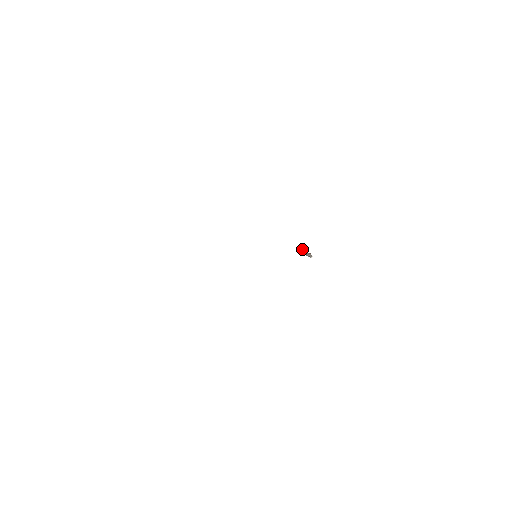
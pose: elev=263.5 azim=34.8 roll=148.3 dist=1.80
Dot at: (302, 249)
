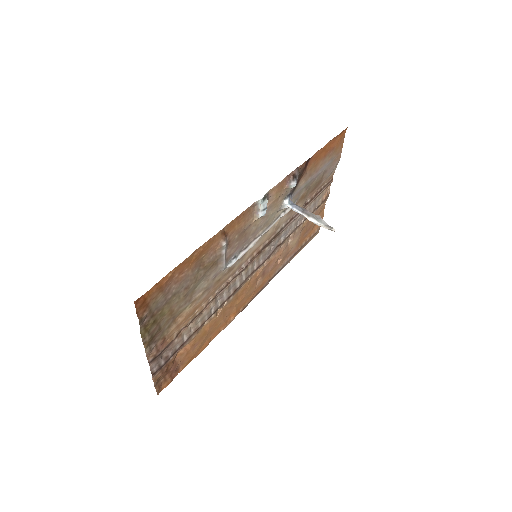
Dot at: (295, 204)
